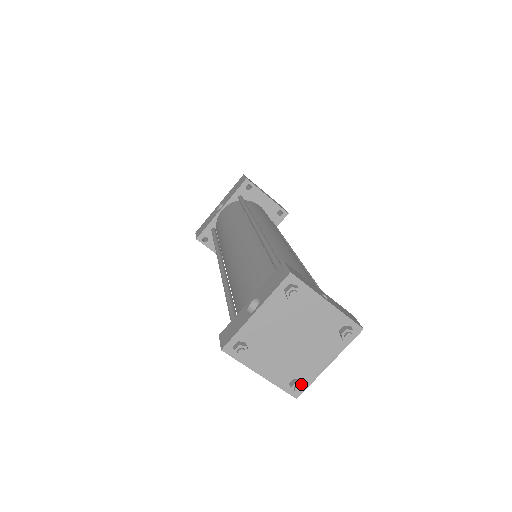
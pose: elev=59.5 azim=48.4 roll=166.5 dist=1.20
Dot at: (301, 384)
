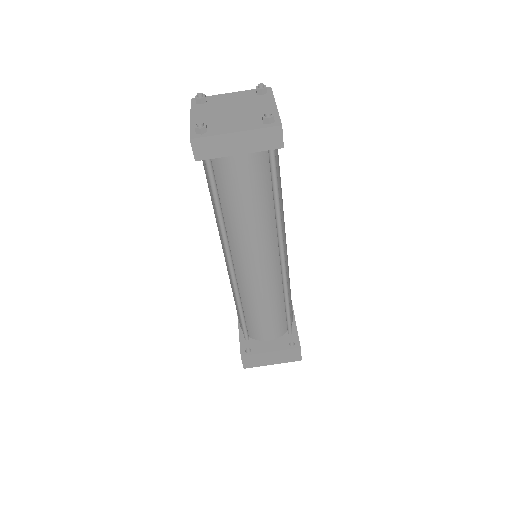
Dot at: (267, 113)
